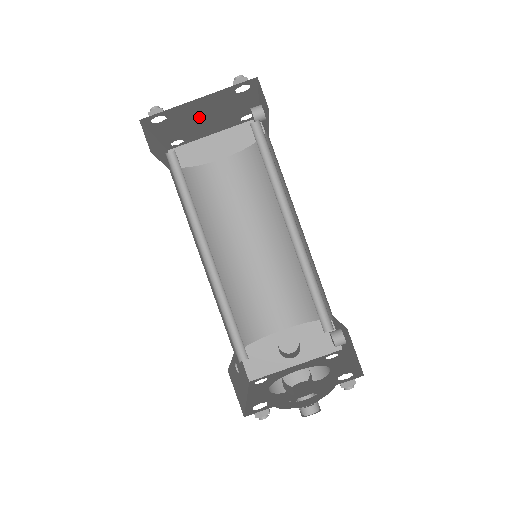
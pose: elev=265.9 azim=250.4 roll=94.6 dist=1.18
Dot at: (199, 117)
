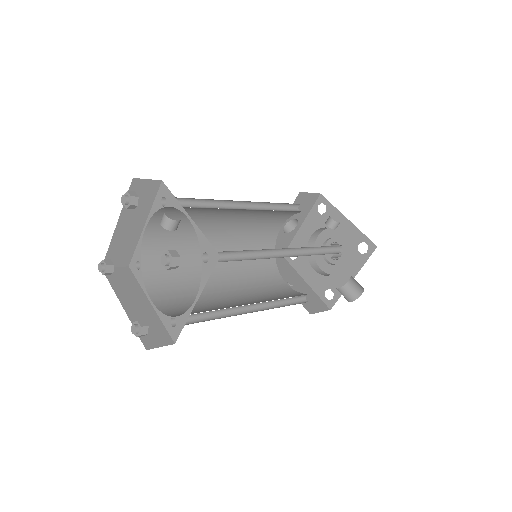
Dot at: occluded
